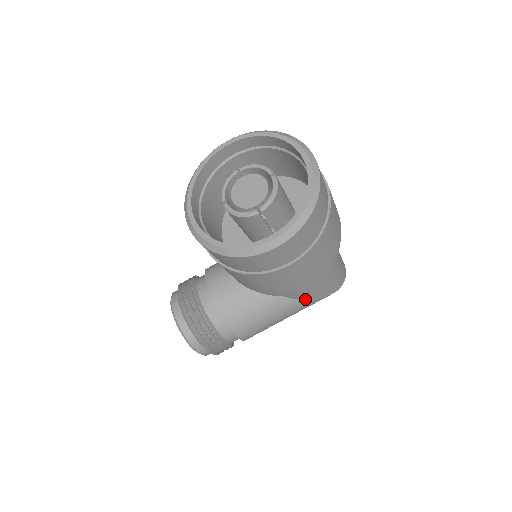
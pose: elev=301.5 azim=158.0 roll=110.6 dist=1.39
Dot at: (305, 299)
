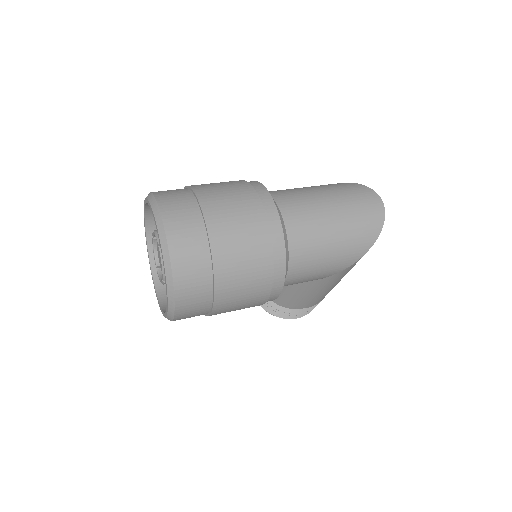
Dot at: (323, 278)
